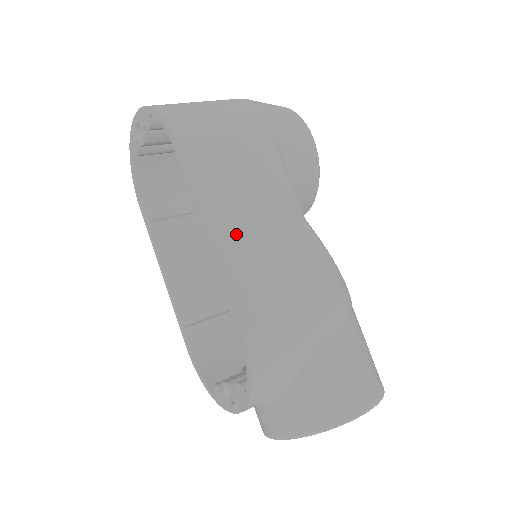
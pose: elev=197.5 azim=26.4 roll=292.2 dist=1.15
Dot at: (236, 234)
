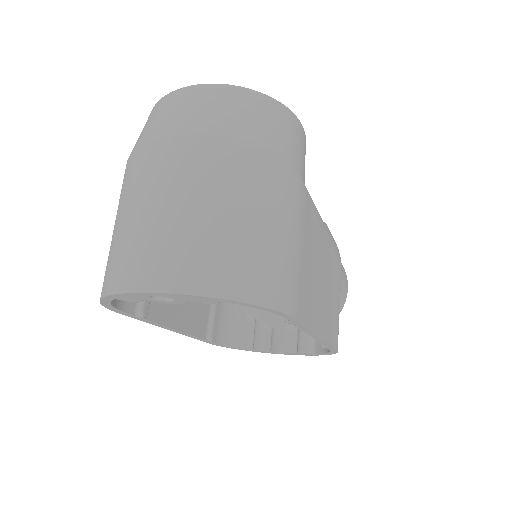
Dot at: (323, 309)
